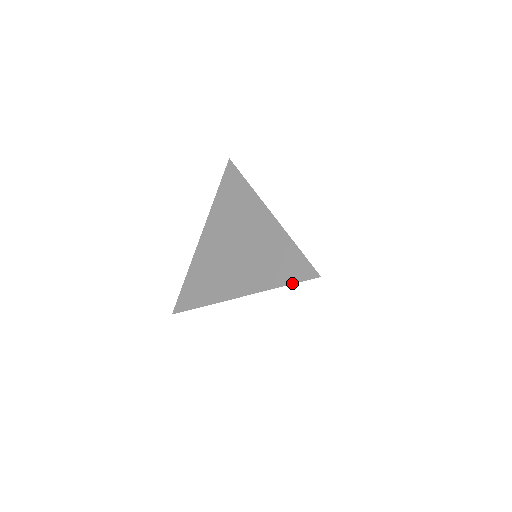
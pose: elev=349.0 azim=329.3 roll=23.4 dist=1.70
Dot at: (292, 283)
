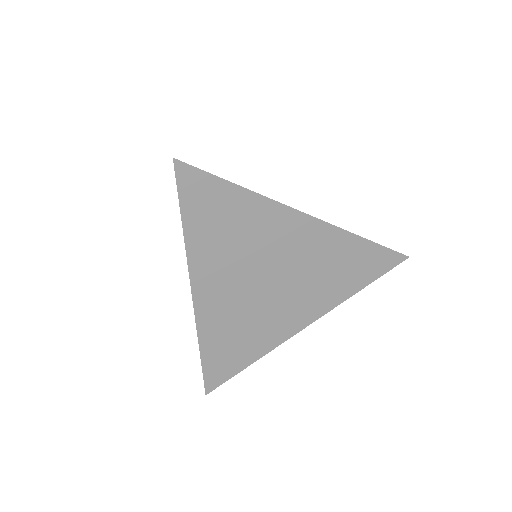
Dot at: (375, 279)
